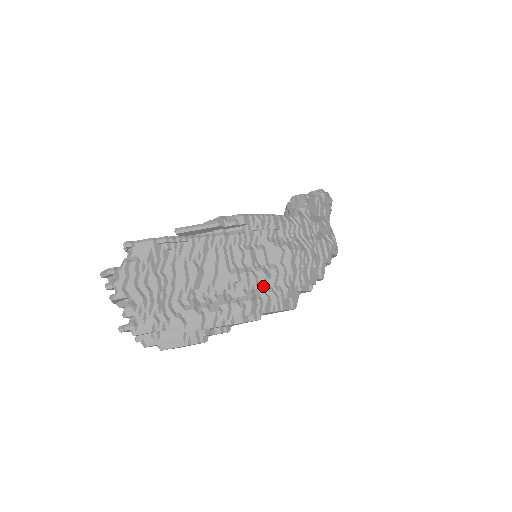
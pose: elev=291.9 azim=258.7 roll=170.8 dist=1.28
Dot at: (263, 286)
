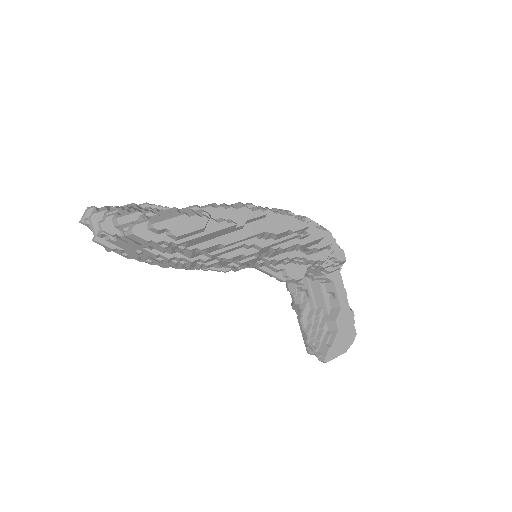
Dot at: occluded
